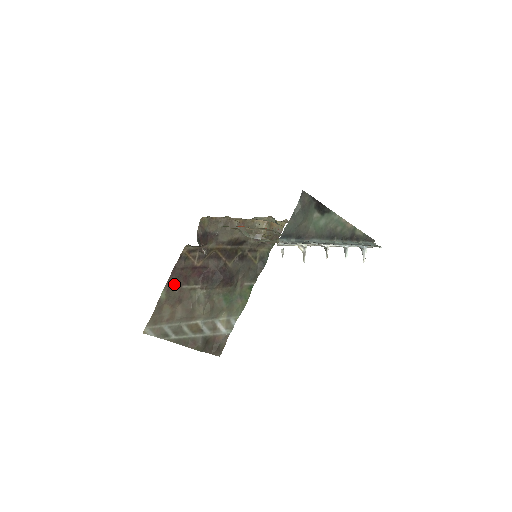
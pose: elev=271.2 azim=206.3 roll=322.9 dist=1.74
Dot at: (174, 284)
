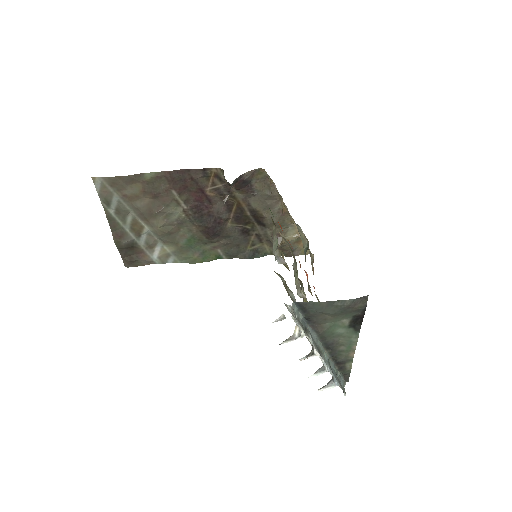
Dot at: (169, 180)
